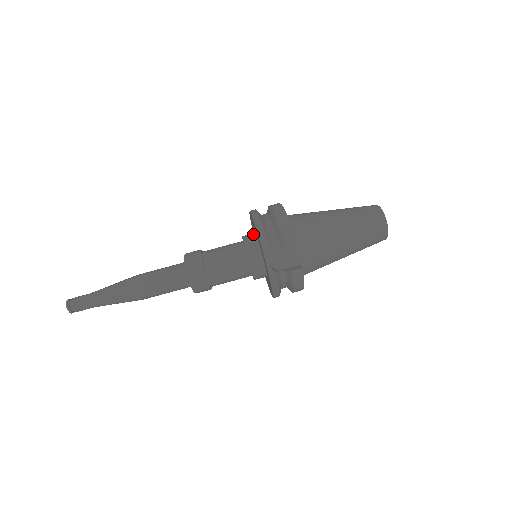
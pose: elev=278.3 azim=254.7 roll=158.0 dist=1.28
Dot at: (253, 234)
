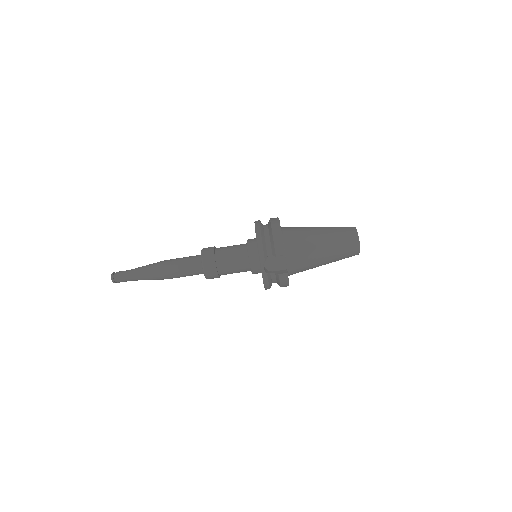
Dot at: (255, 240)
